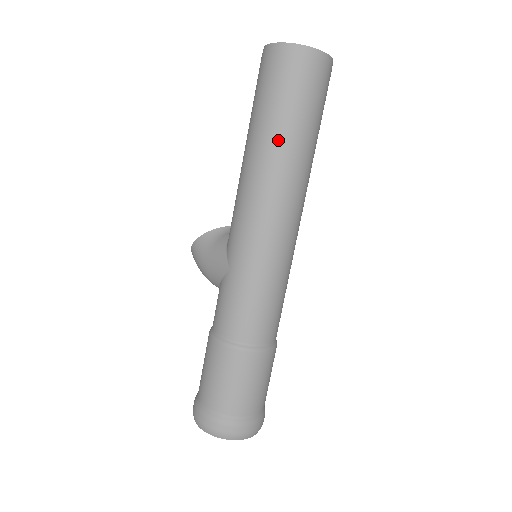
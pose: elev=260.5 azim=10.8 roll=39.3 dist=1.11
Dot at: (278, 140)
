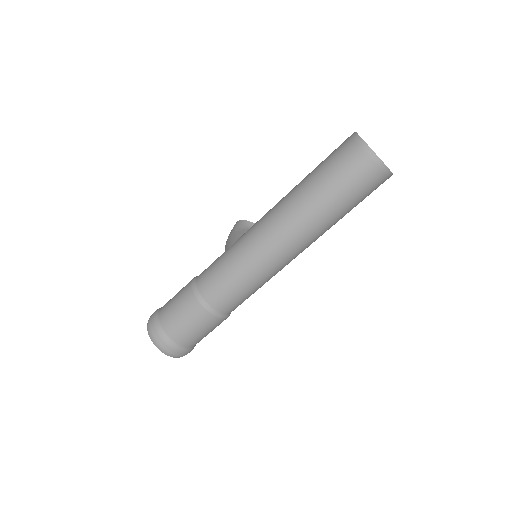
Dot at: (310, 193)
